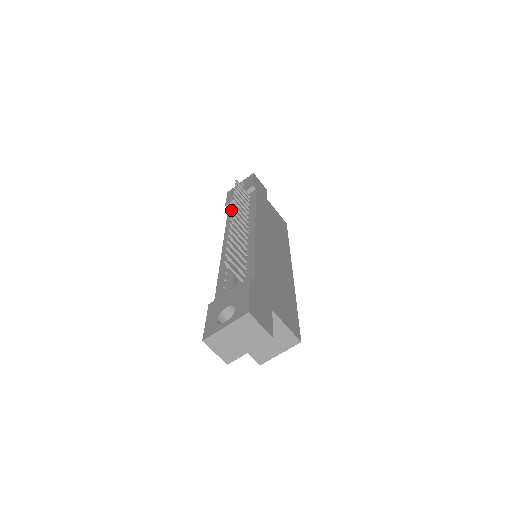
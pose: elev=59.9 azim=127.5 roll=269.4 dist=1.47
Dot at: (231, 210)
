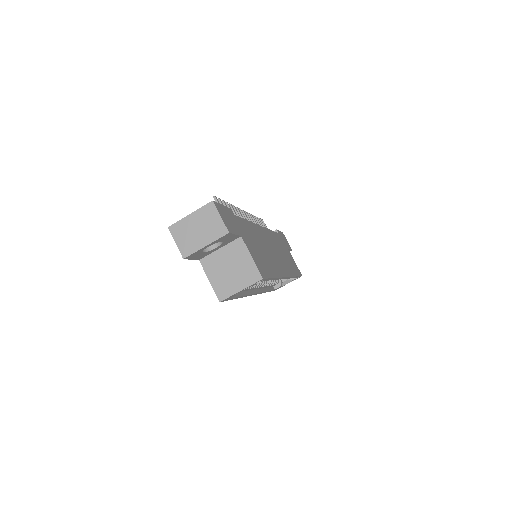
Dot at: occluded
